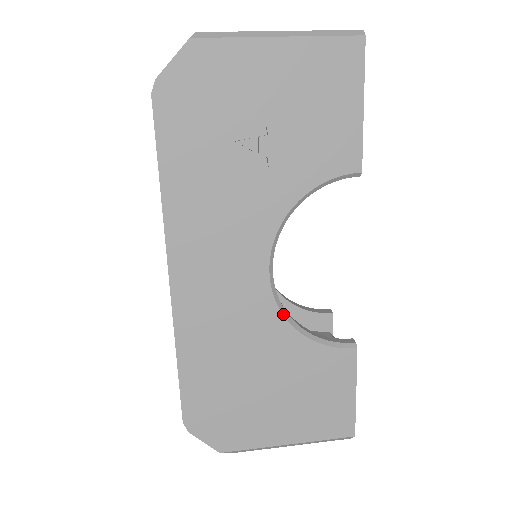
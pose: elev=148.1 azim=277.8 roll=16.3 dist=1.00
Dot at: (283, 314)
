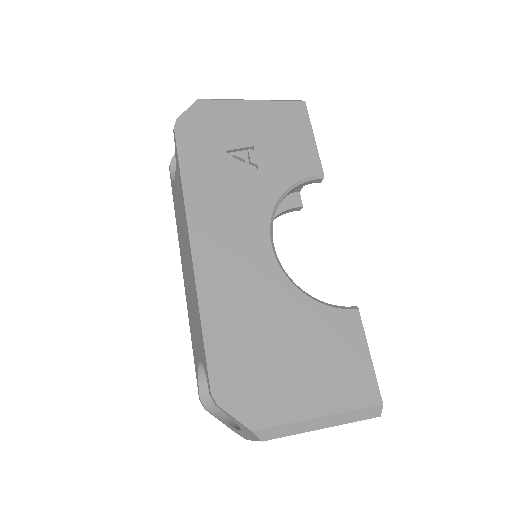
Dot at: (289, 279)
